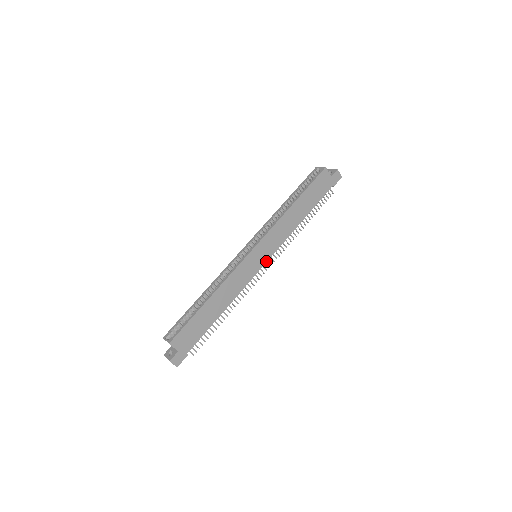
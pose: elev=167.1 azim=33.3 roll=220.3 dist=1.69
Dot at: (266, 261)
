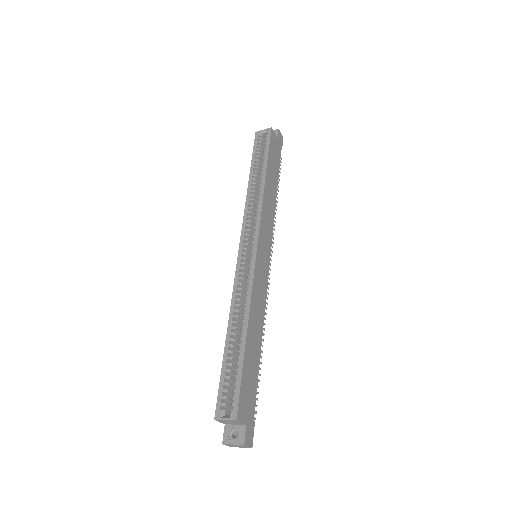
Dot at: (269, 257)
